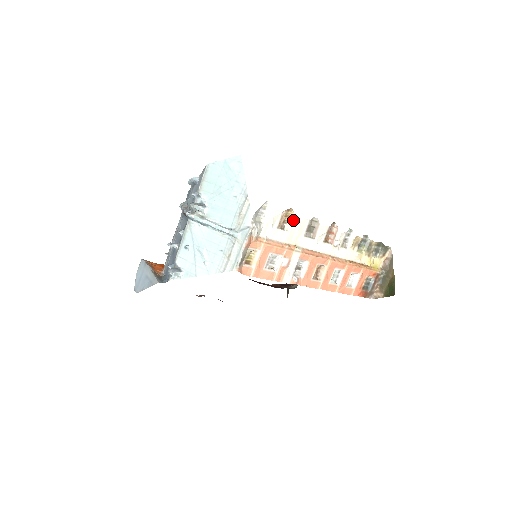
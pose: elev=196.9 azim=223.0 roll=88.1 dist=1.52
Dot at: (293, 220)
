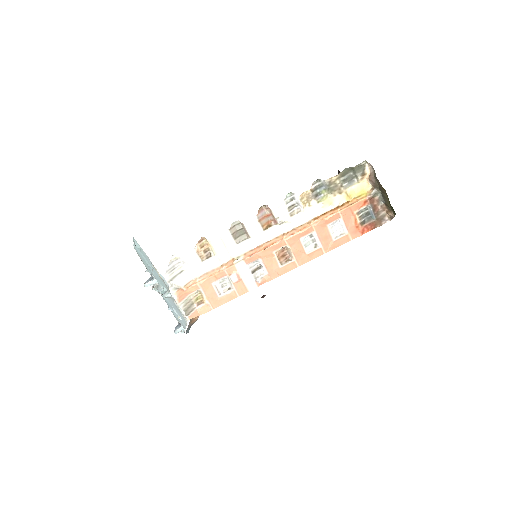
Dot at: (211, 244)
